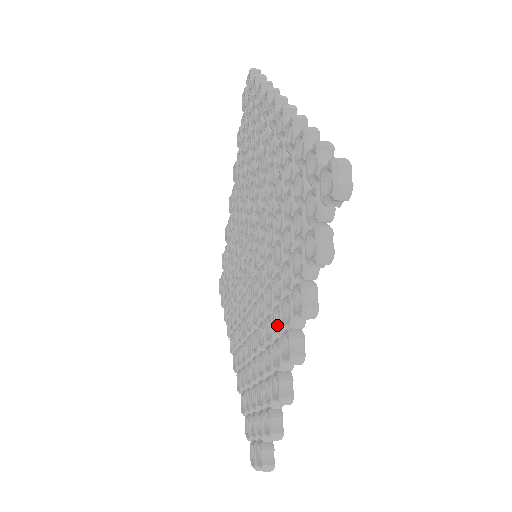
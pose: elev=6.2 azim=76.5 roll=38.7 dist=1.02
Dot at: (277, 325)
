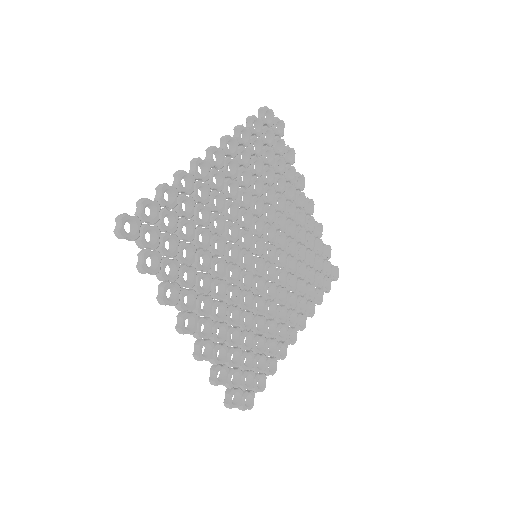
Dot at: (204, 308)
